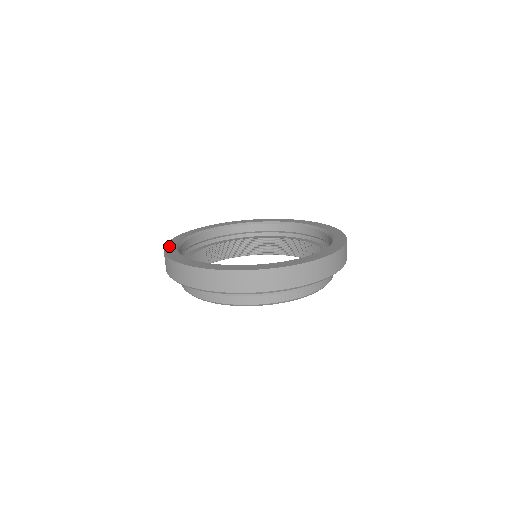
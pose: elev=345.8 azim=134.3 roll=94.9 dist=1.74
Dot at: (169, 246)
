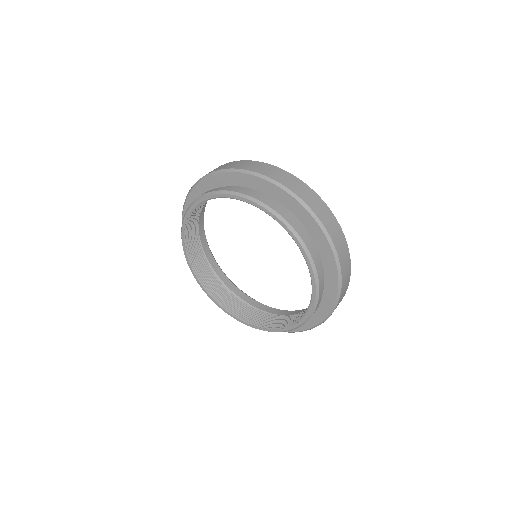
Dot at: occluded
